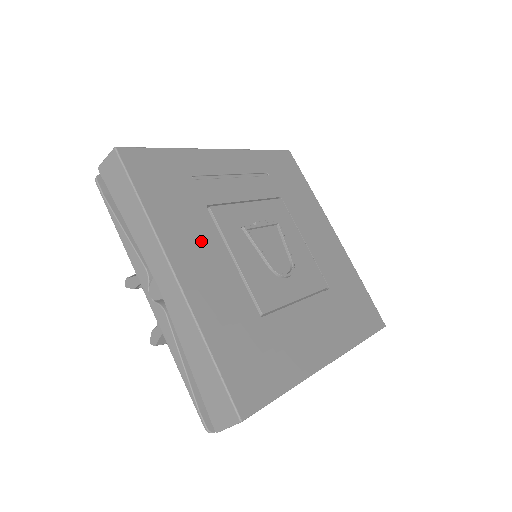
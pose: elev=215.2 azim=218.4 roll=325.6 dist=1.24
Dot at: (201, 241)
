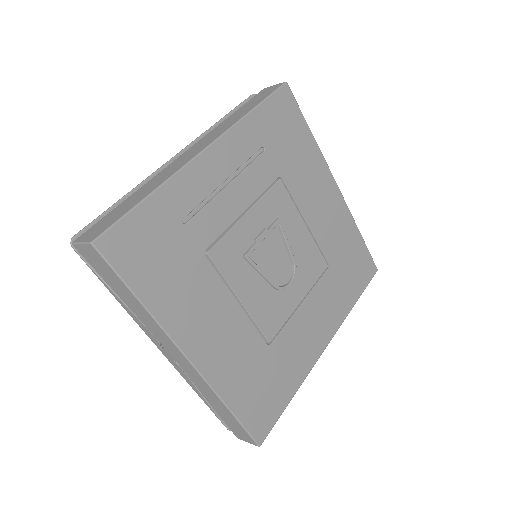
Dot at: (206, 303)
